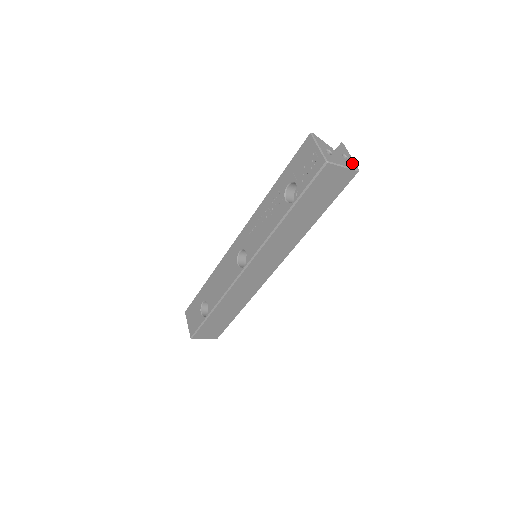
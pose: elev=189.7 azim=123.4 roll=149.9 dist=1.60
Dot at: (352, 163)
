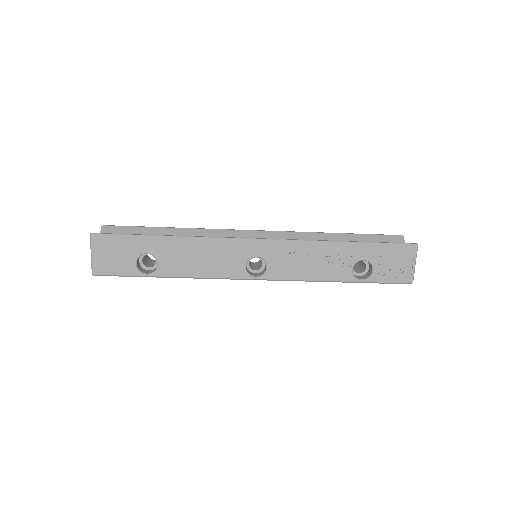
Dot at: occluded
